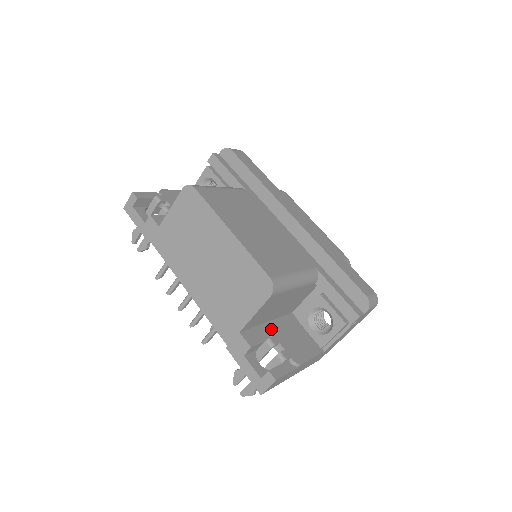
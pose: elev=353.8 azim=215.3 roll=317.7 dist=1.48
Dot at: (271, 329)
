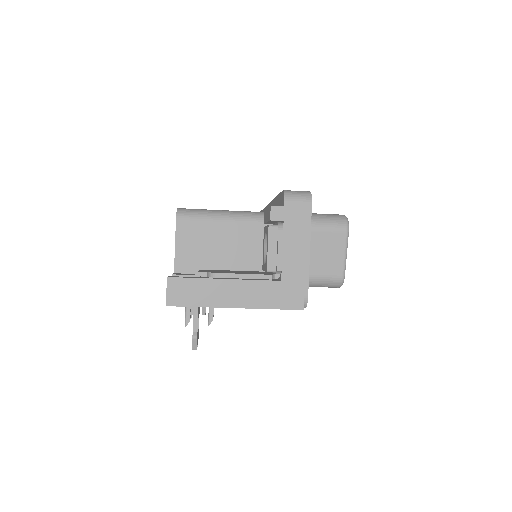
Dot at: occluded
